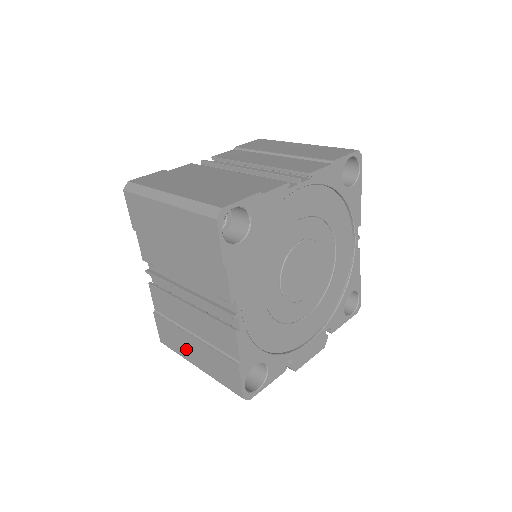
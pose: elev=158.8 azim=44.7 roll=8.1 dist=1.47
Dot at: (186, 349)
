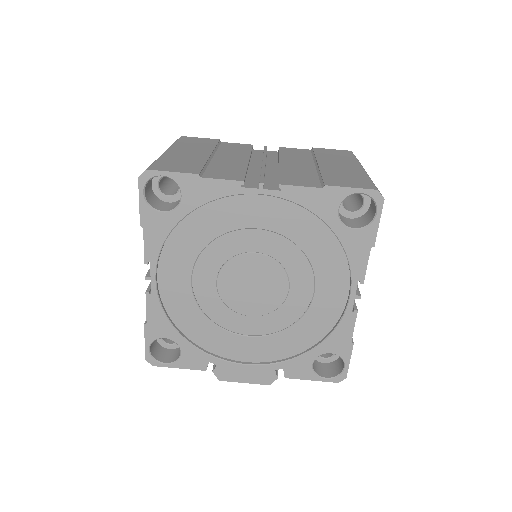
Dot at: occluded
